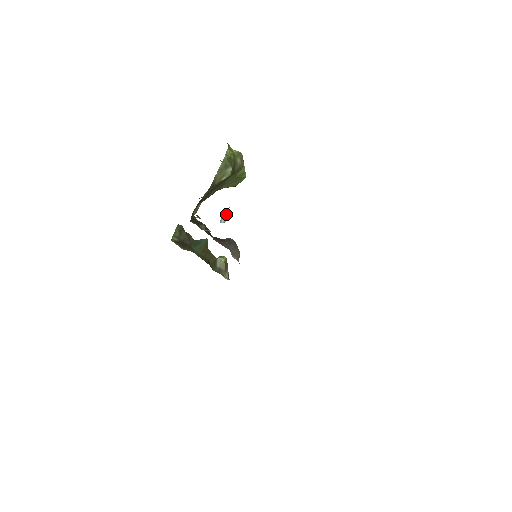
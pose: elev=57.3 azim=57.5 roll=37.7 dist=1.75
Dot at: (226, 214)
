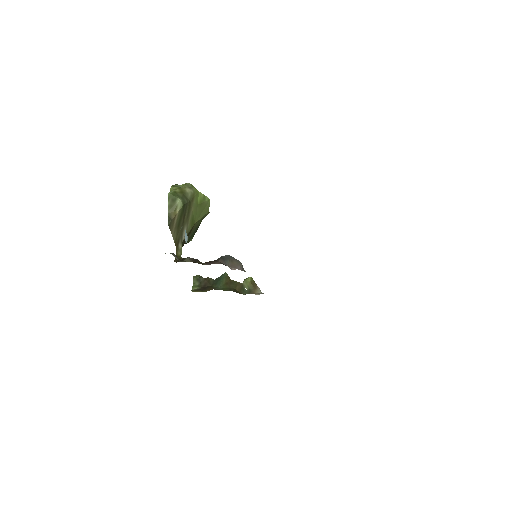
Dot at: (186, 235)
